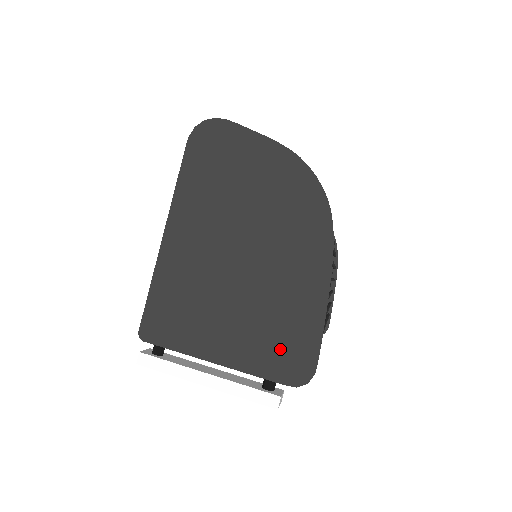
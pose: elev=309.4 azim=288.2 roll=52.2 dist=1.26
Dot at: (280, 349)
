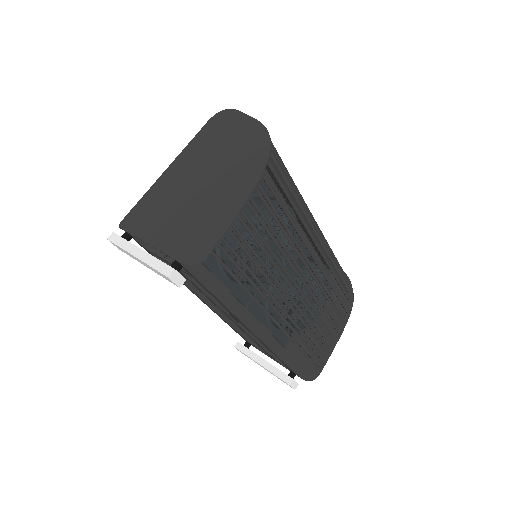
Dot at: (193, 239)
